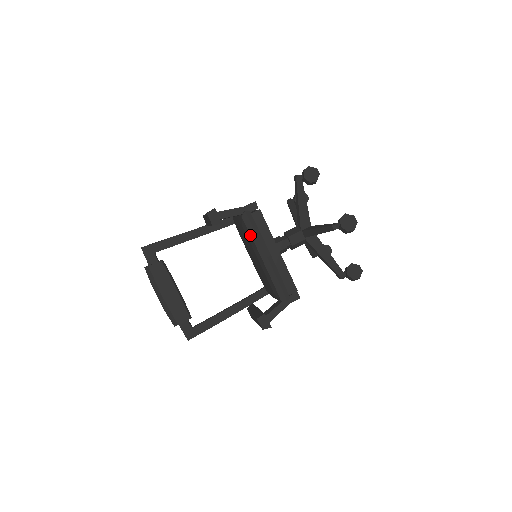
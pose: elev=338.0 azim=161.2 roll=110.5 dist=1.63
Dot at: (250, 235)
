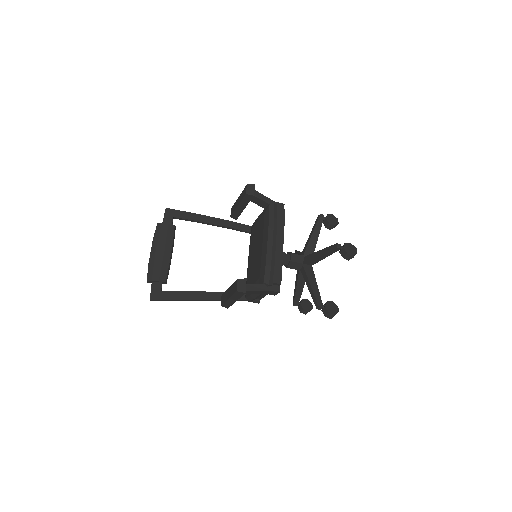
Dot at: (268, 220)
